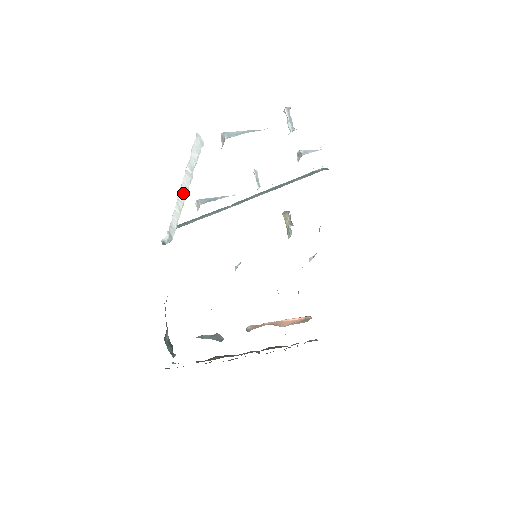
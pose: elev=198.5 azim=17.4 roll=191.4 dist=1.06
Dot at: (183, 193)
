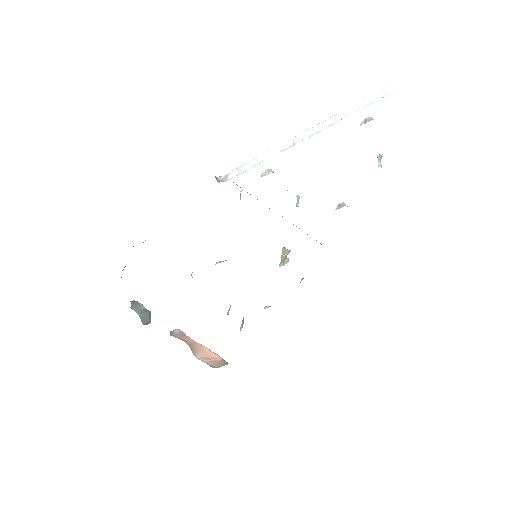
Dot at: (304, 136)
